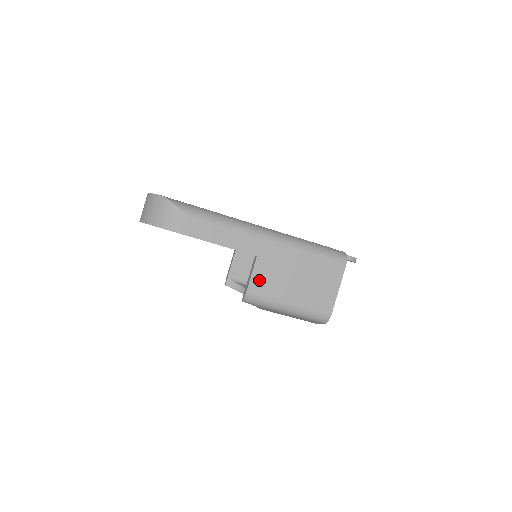
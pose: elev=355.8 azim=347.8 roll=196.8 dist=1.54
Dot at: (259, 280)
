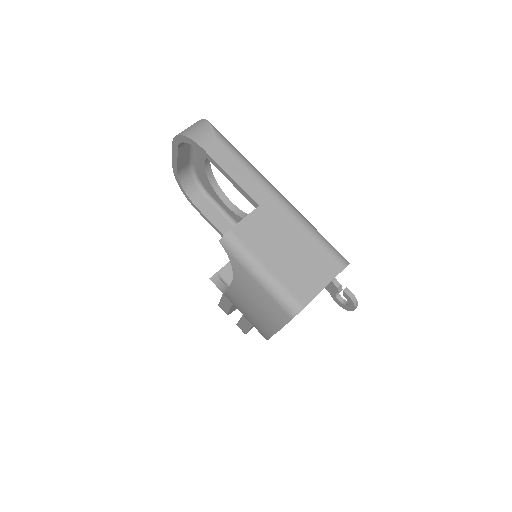
Dot at: (248, 227)
